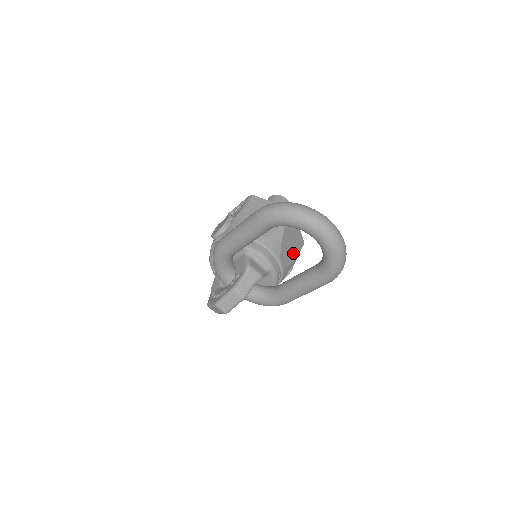
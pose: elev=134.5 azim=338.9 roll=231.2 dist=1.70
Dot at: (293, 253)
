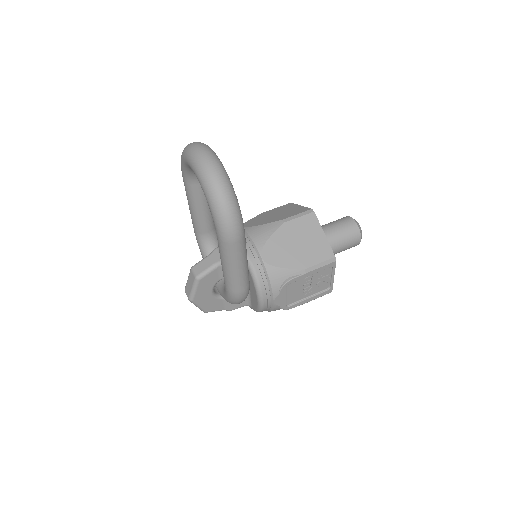
Dot at: (299, 258)
